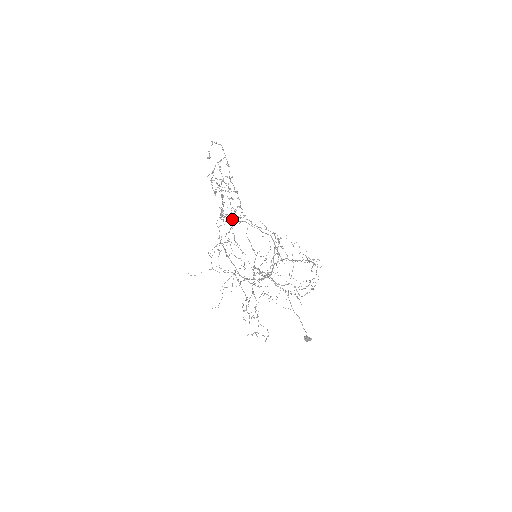
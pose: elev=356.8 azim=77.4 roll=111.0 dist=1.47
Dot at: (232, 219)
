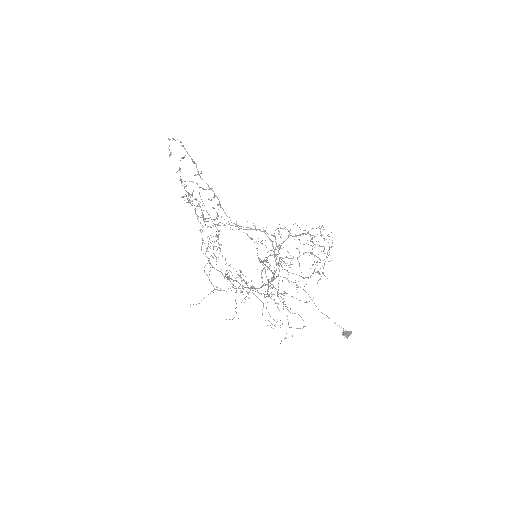
Dot at: (216, 224)
